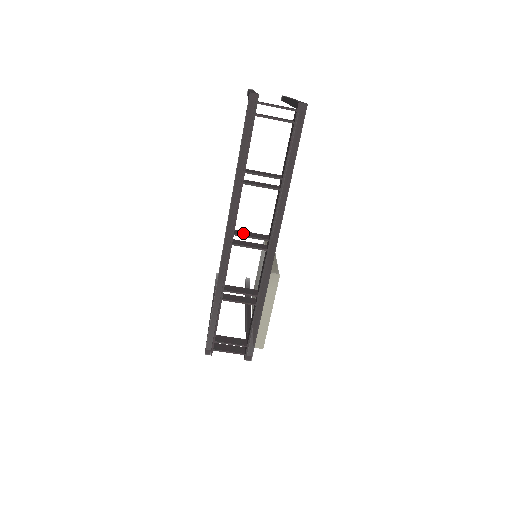
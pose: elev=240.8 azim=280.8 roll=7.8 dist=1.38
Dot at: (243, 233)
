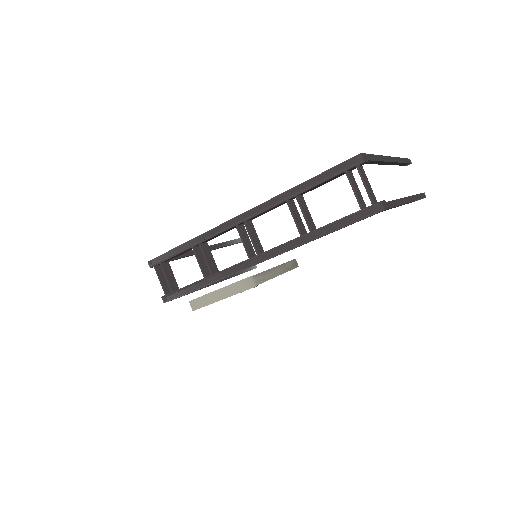
Dot at: (251, 229)
